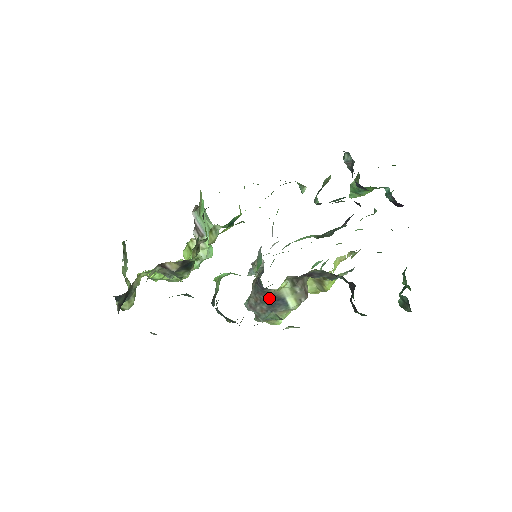
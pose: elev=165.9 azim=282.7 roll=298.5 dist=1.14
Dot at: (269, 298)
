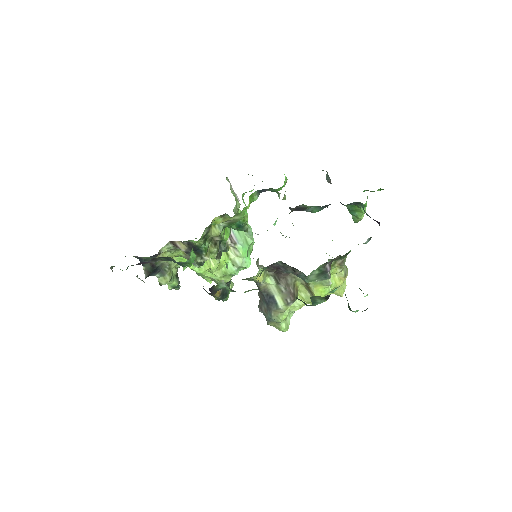
Dot at: (264, 295)
